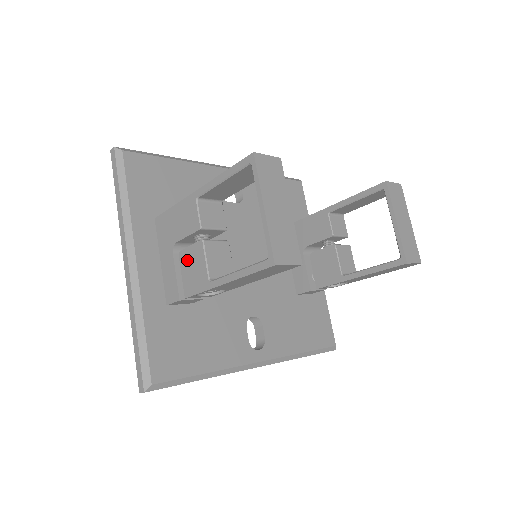
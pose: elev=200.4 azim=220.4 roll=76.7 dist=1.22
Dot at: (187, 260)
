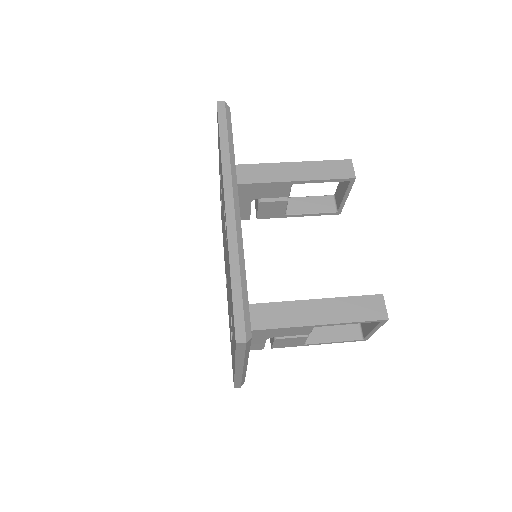
Dot at: (284, 341)
